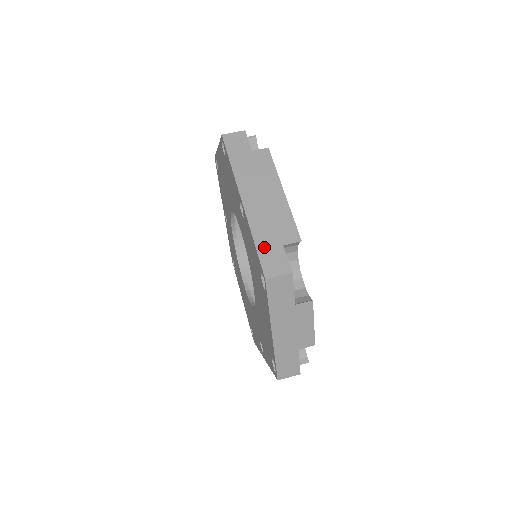
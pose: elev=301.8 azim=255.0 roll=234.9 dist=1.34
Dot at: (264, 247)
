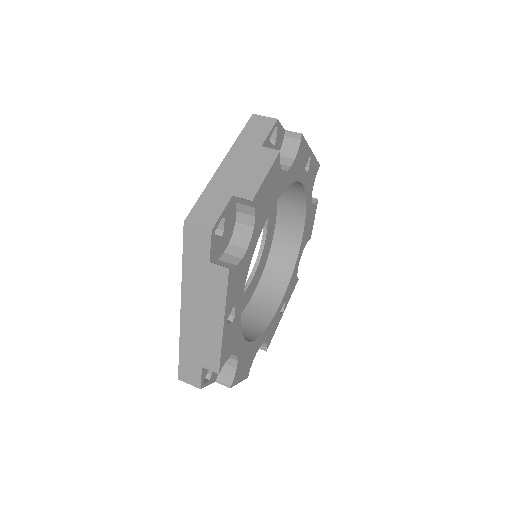
Dot at: occluded
